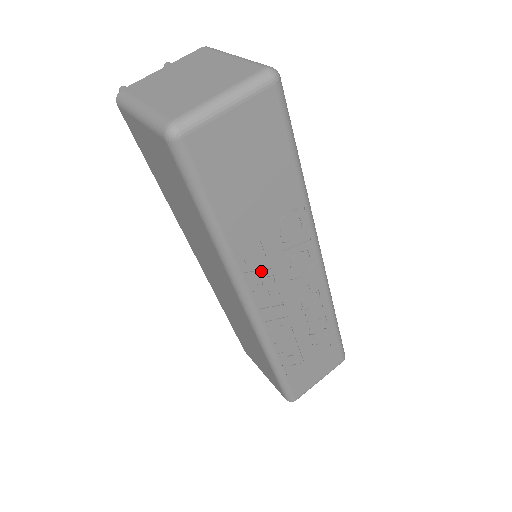
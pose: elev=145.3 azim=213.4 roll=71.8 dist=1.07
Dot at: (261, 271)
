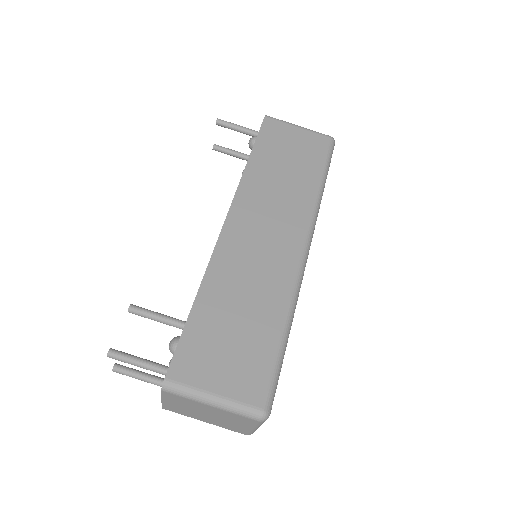
Dot at: occluded
